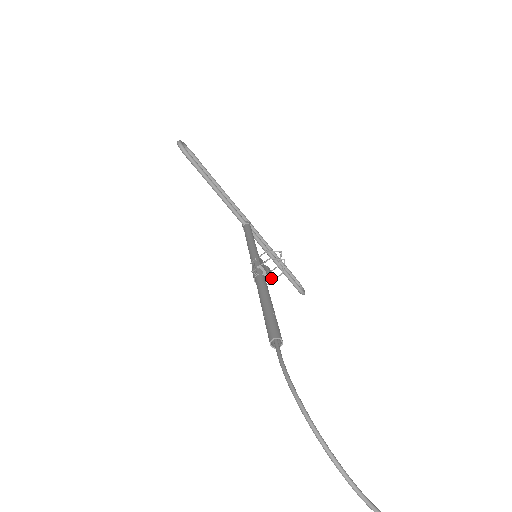
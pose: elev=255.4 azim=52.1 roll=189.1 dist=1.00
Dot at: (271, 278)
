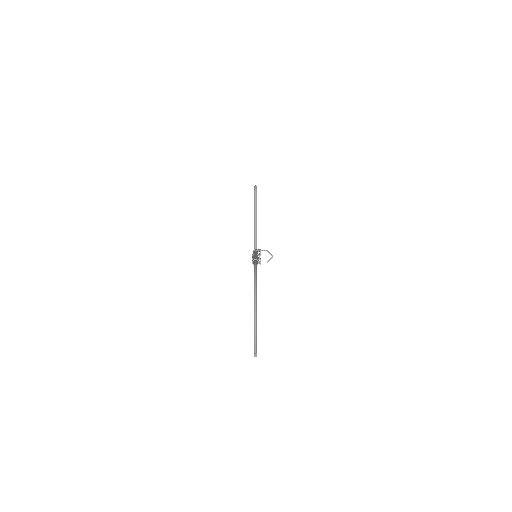
Dot at: occluded
